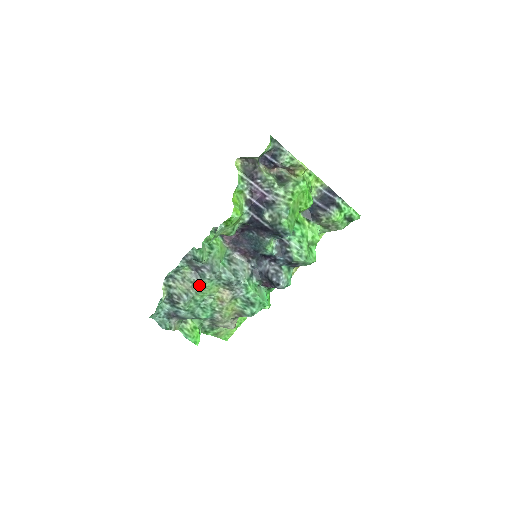
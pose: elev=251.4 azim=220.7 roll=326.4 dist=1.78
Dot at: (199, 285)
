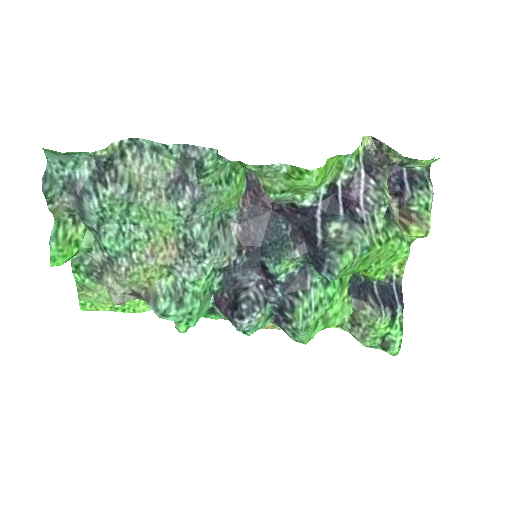
Dot at: (157, 200)
